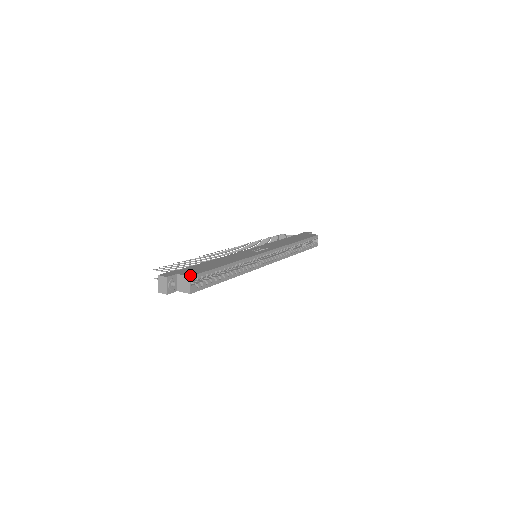
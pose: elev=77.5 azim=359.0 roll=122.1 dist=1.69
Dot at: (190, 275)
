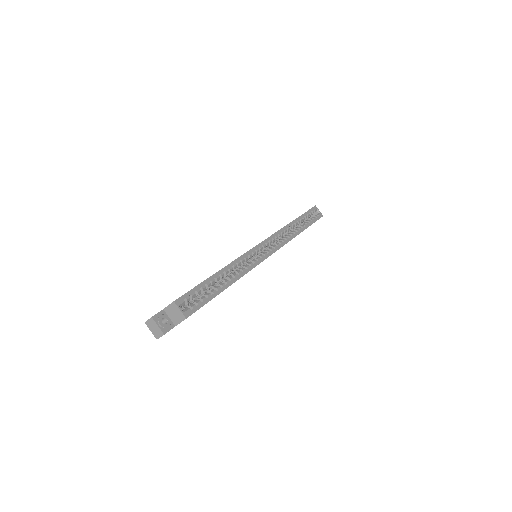
Dot at: occluded
